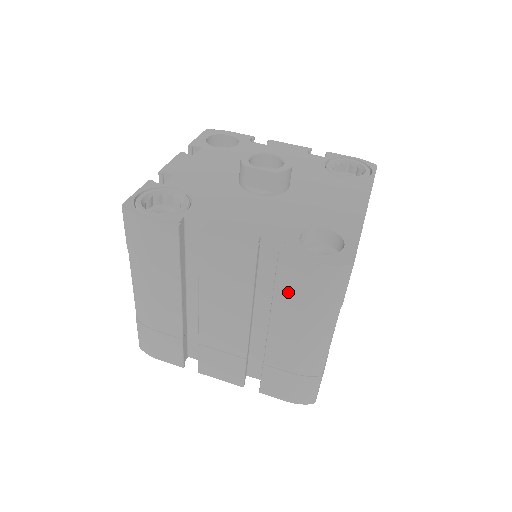
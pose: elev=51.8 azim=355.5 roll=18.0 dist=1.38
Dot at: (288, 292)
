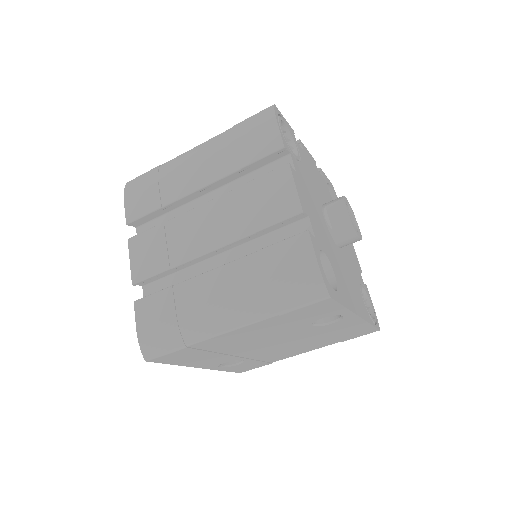
Dot at: (271, 259)
